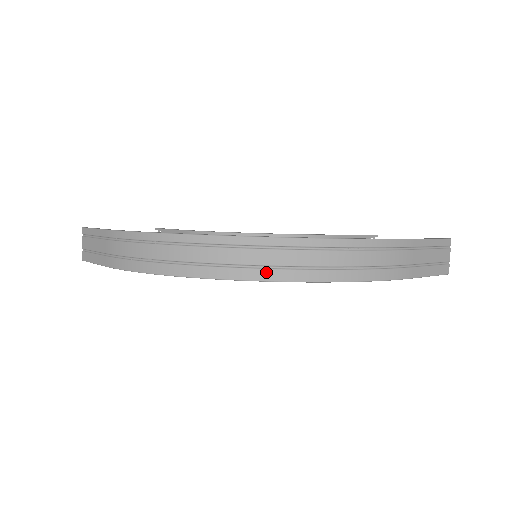
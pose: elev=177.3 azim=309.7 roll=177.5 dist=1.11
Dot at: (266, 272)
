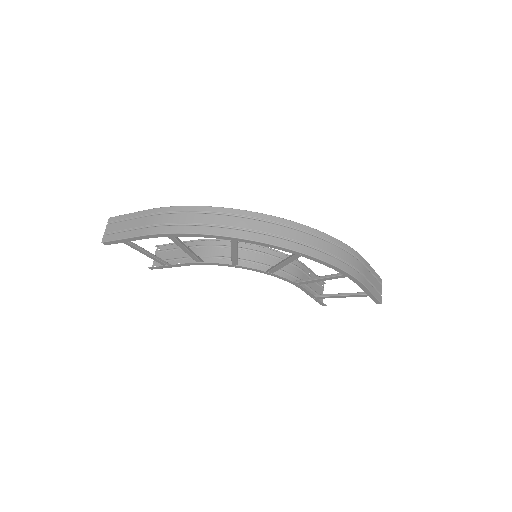
Dot at: (283, 241)
